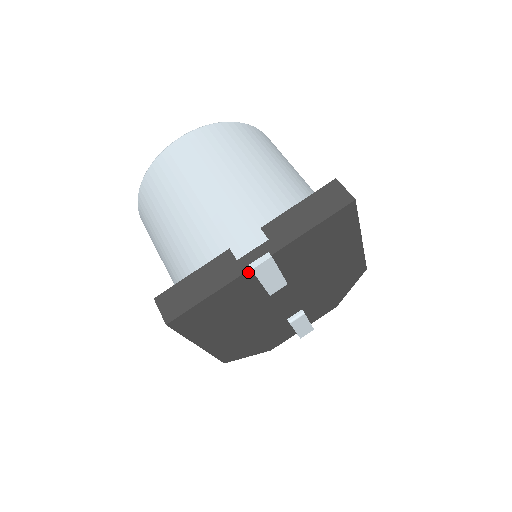
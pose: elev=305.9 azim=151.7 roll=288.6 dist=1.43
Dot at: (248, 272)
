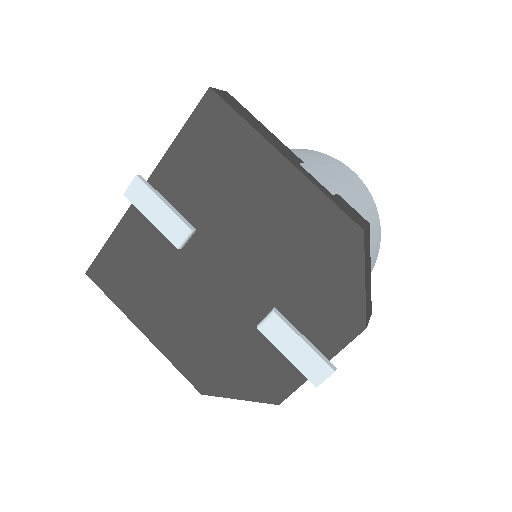
Dot at: (134, 206)
